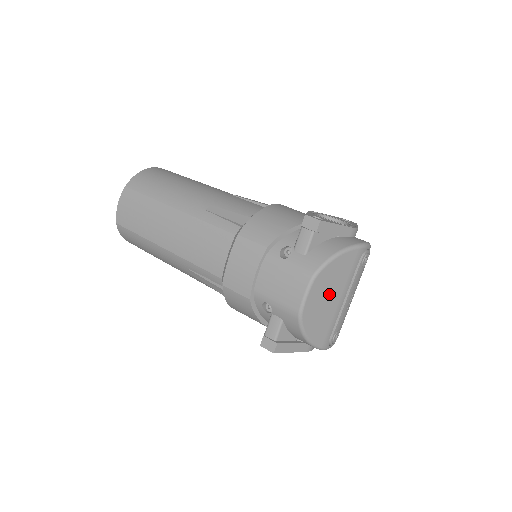
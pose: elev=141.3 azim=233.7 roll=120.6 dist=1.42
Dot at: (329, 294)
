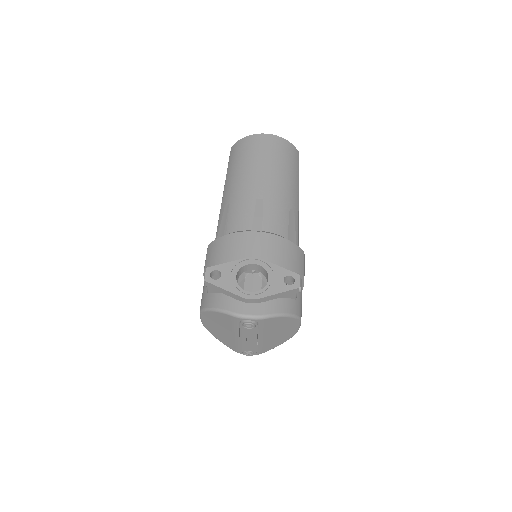
Dot at: (221, 327)
